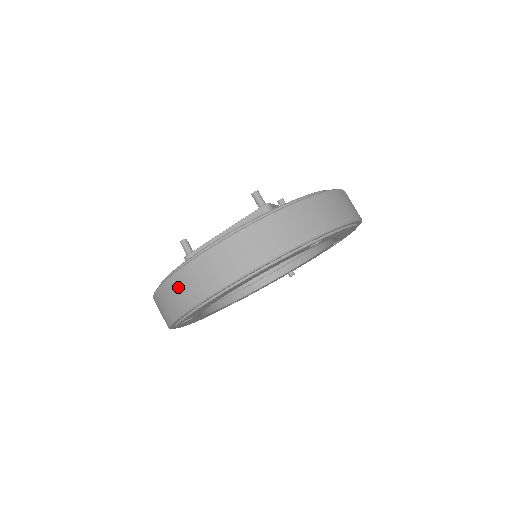
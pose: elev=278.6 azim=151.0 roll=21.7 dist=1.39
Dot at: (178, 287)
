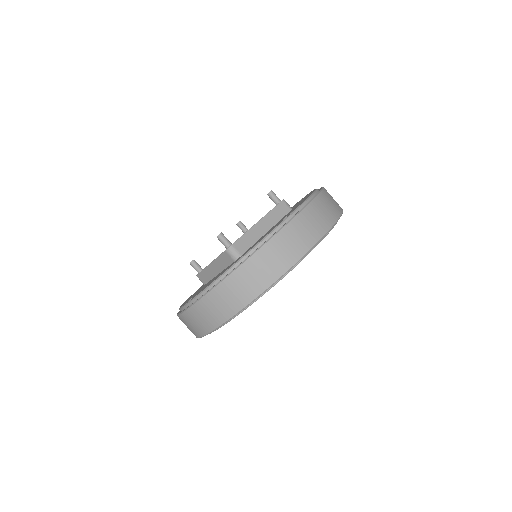
Dot at: occluded
